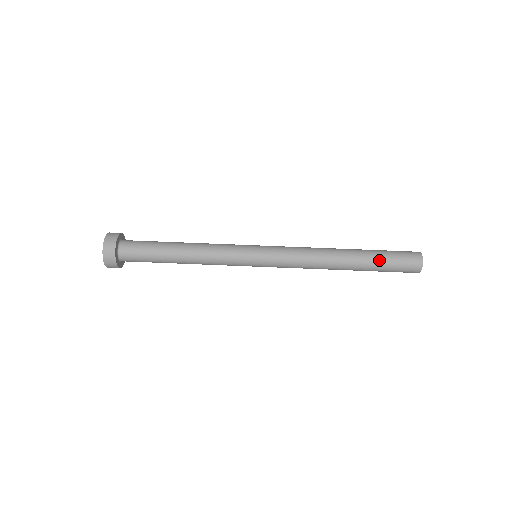
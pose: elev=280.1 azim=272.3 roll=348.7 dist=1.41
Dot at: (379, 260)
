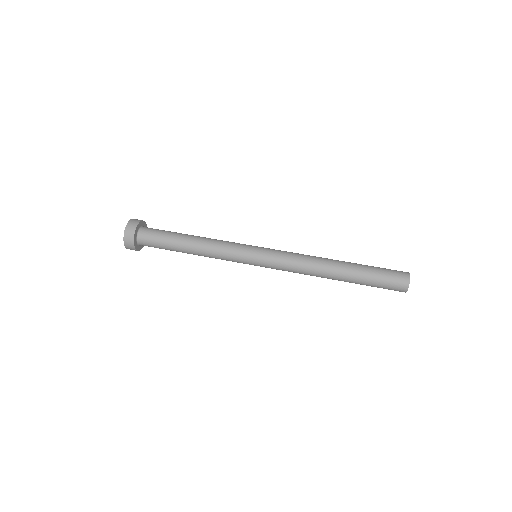
Dot at: (367, 278)
